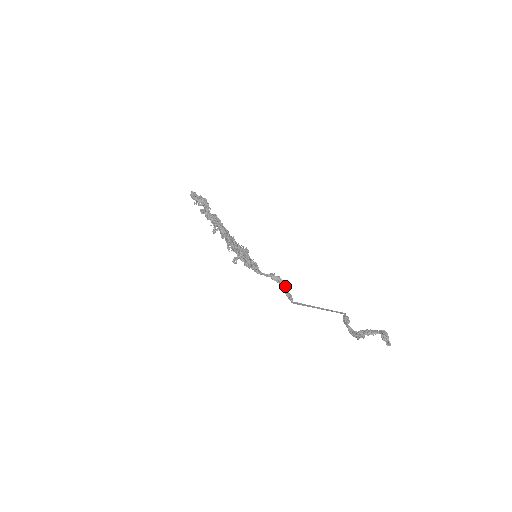
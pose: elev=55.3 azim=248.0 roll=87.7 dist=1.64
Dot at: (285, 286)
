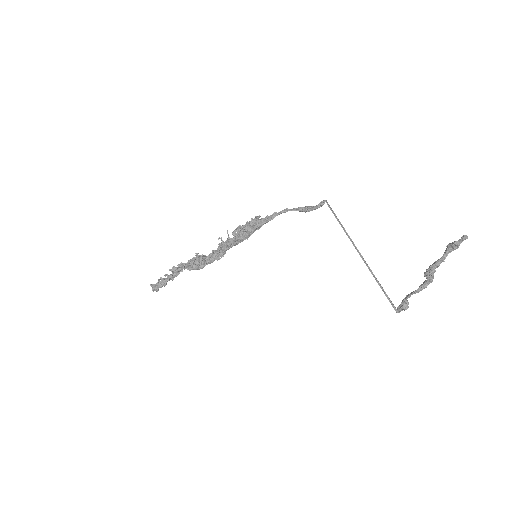
Dot at: (308, 206)
